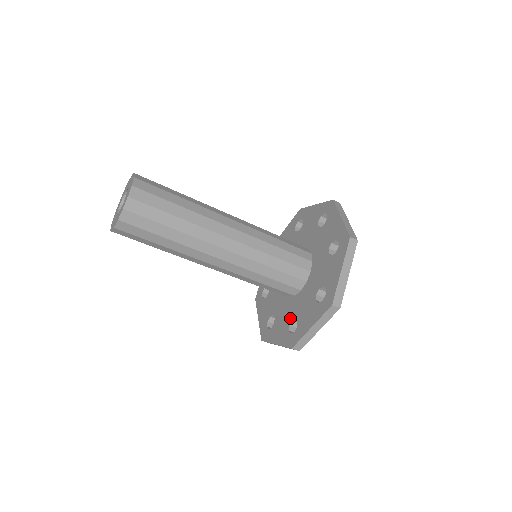
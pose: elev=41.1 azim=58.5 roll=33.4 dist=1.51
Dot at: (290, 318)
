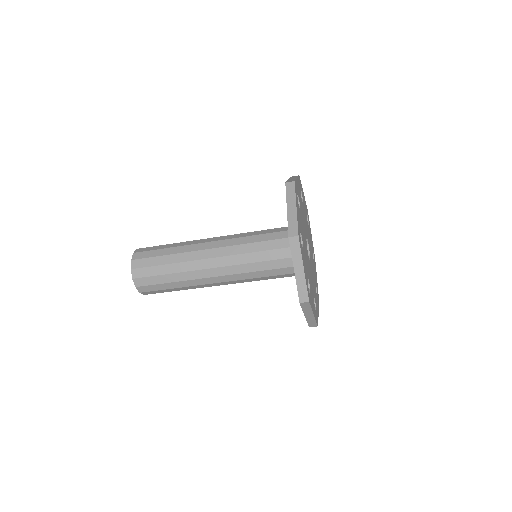
Dot at: occluded
